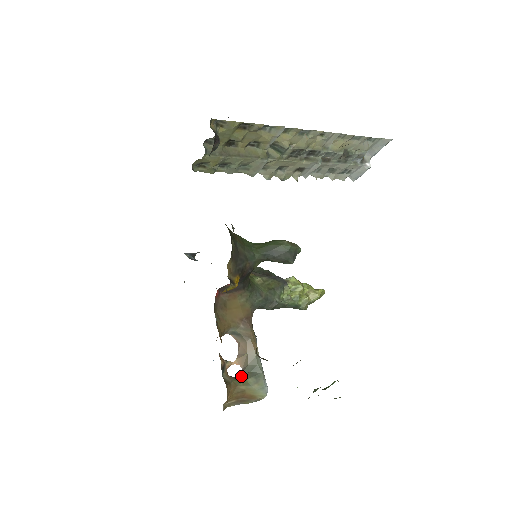
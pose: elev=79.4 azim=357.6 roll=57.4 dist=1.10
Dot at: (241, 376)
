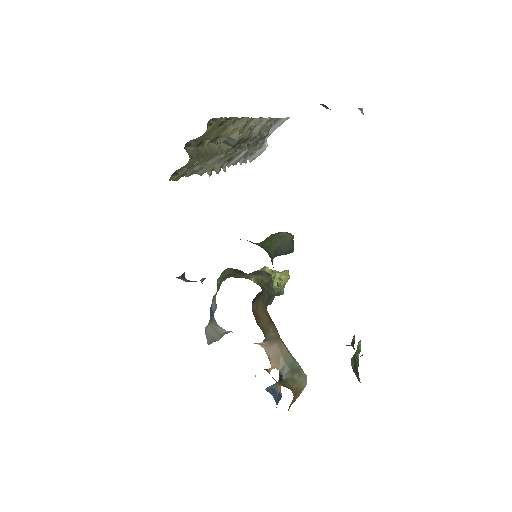
Dot at: (286, 377)
